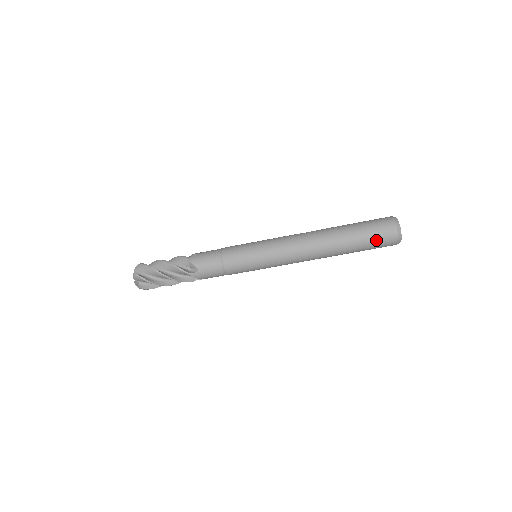
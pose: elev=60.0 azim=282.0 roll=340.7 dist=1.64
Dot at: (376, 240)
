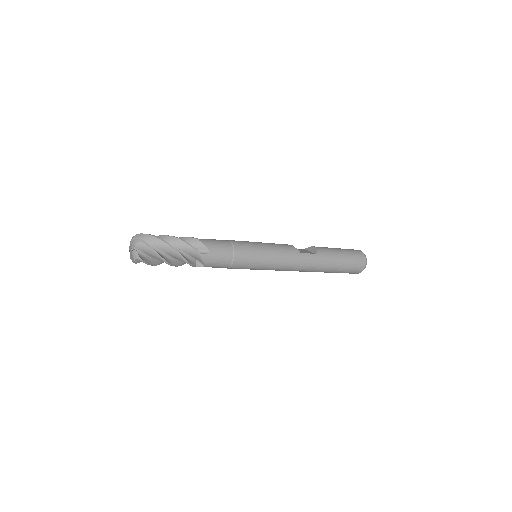
Dot at: occluded
